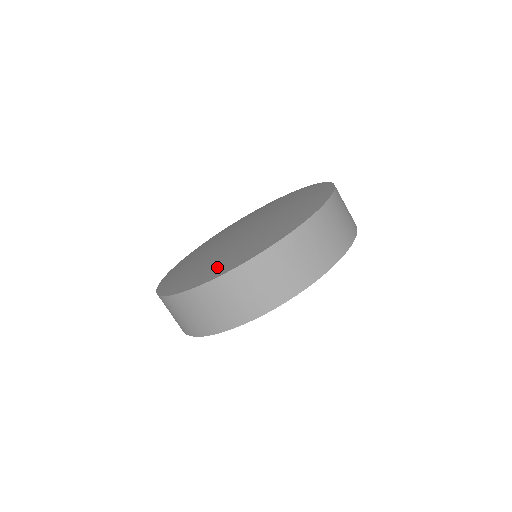
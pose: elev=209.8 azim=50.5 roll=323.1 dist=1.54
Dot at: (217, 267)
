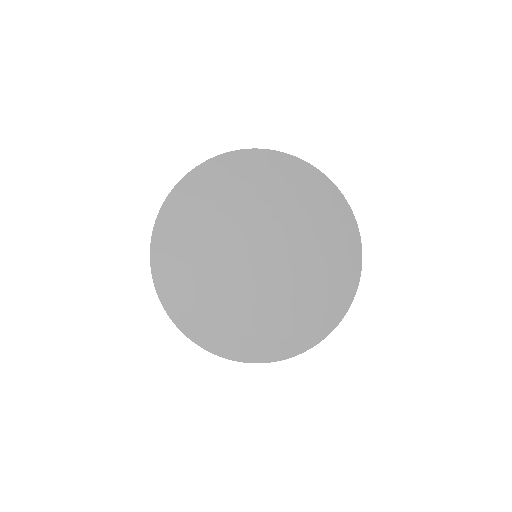
Dot at: (281, 337)
